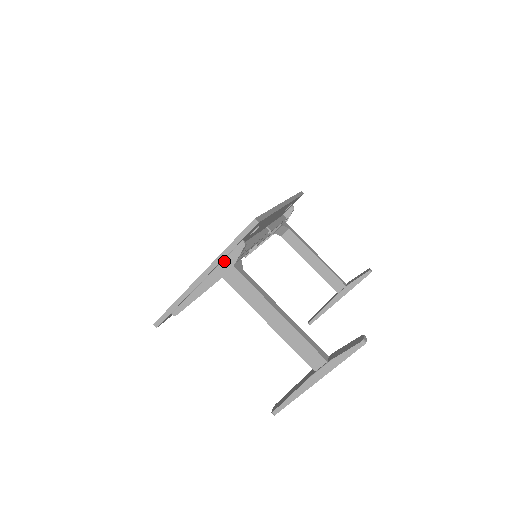
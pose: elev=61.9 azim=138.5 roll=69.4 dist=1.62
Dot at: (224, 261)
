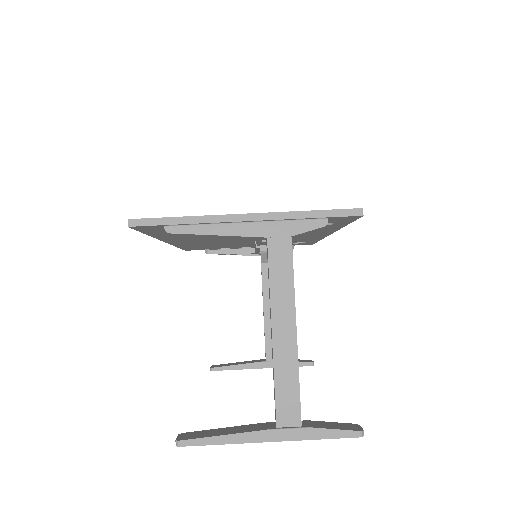
Dot at: (287, 222)
